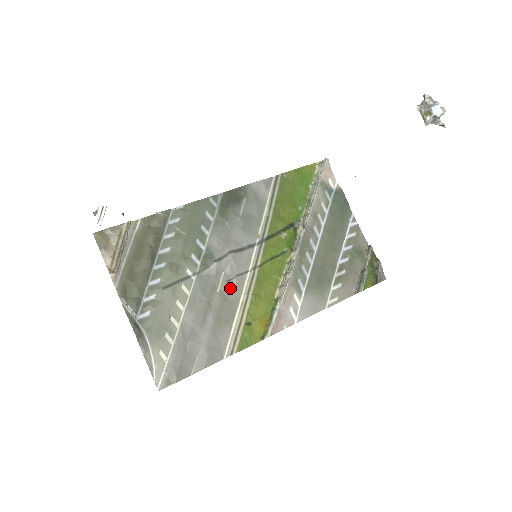
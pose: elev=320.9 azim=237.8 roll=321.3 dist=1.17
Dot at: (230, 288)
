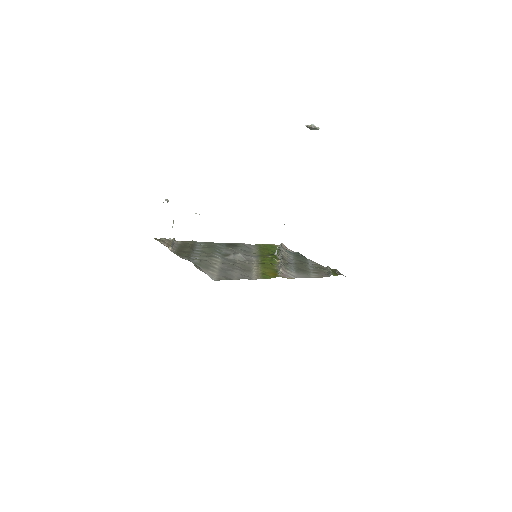
Dot at: (245, 263)
